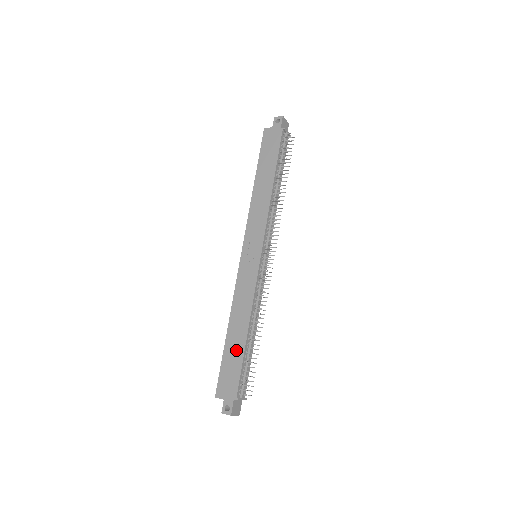
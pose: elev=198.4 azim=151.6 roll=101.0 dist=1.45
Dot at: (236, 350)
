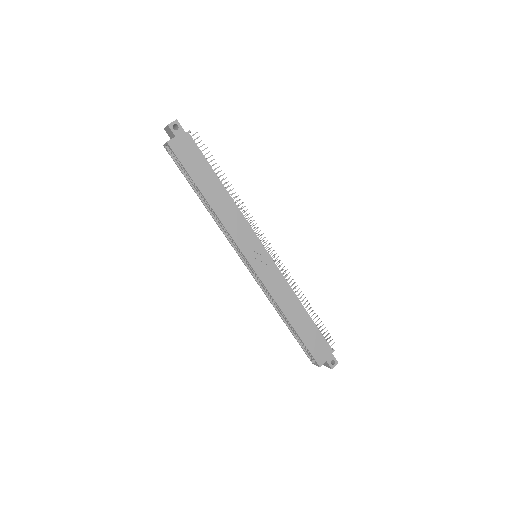
Dot at: (308, 327)
